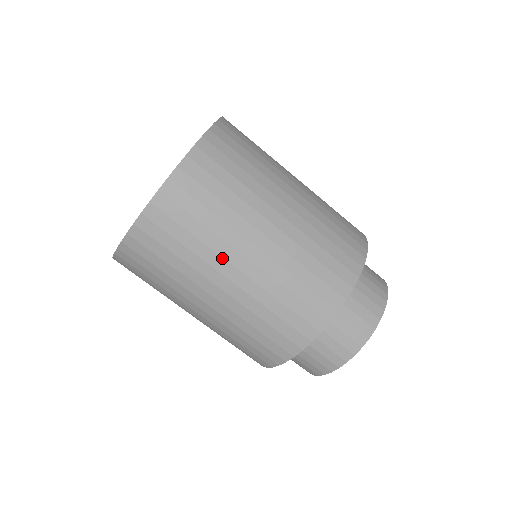
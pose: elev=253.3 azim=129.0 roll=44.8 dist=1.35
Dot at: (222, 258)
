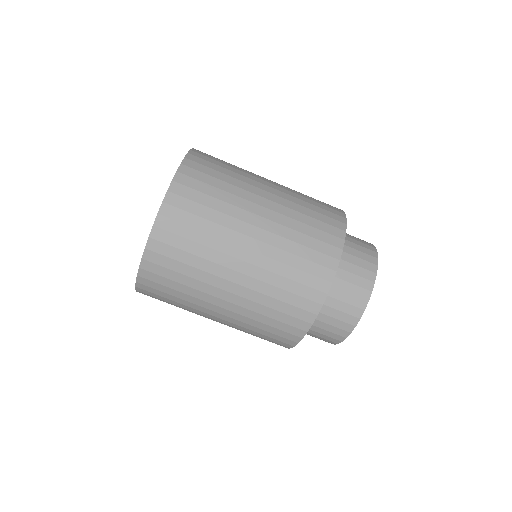
Dot at: (203, 307)
